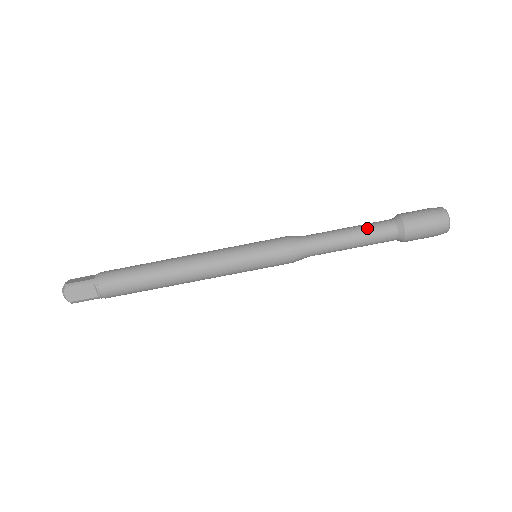
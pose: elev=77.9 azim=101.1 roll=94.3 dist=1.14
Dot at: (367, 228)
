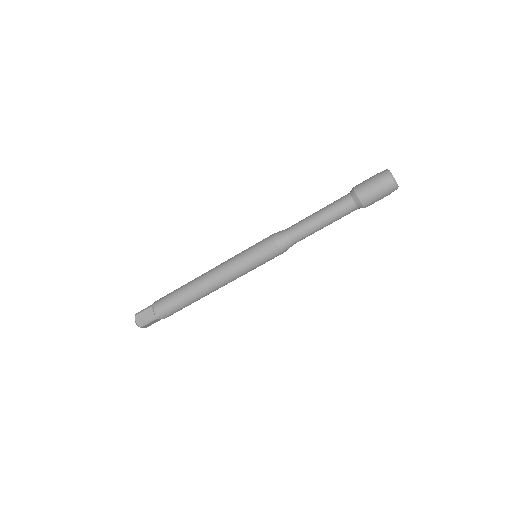
Dot at: (334, 216)
